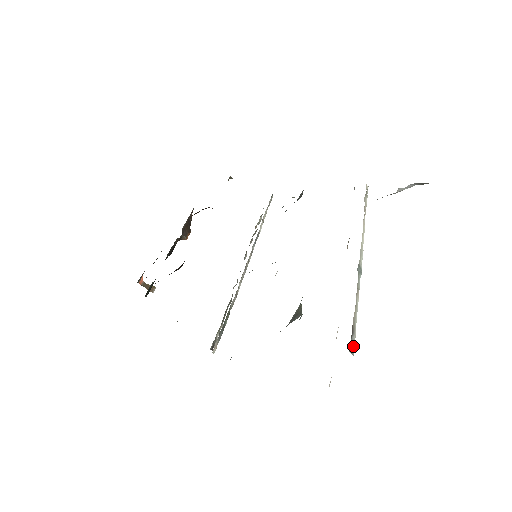
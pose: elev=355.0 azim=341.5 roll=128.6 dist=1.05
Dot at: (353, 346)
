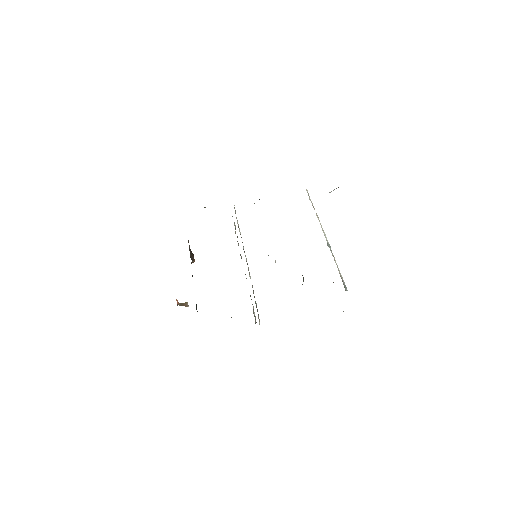
Dot at: (345, 287)
